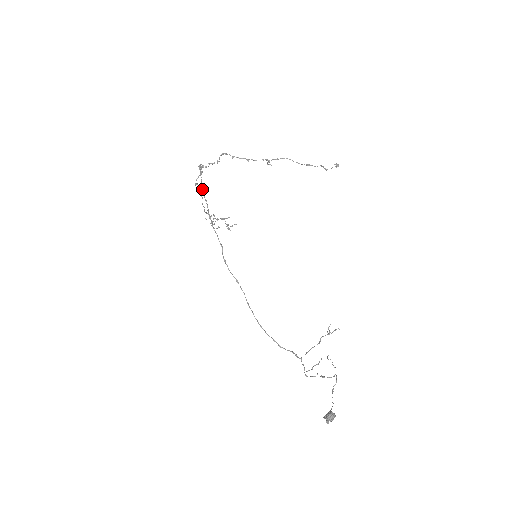
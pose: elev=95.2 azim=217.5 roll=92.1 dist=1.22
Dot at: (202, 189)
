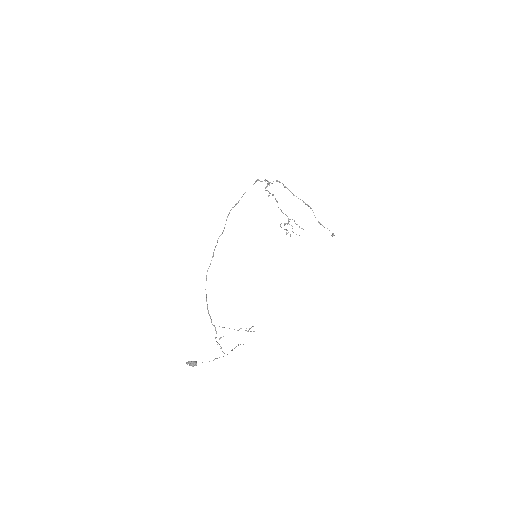
Dot at: occluded
